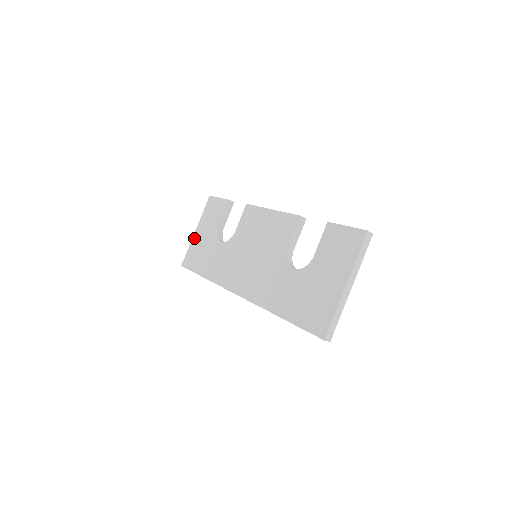
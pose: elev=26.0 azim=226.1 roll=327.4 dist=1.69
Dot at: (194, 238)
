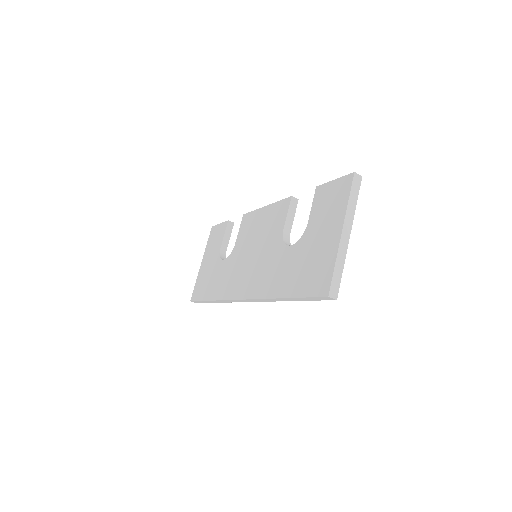
Dot at: (200, 270)
